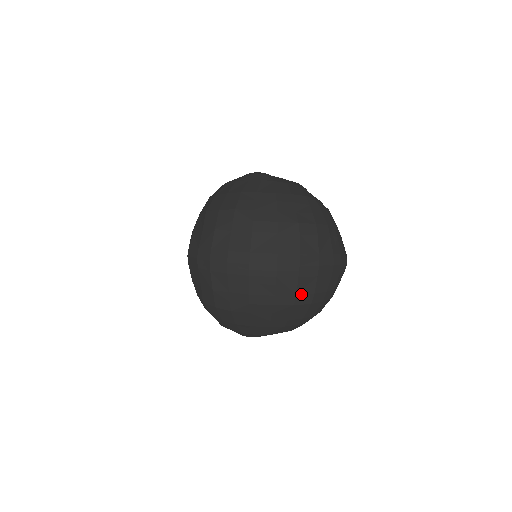
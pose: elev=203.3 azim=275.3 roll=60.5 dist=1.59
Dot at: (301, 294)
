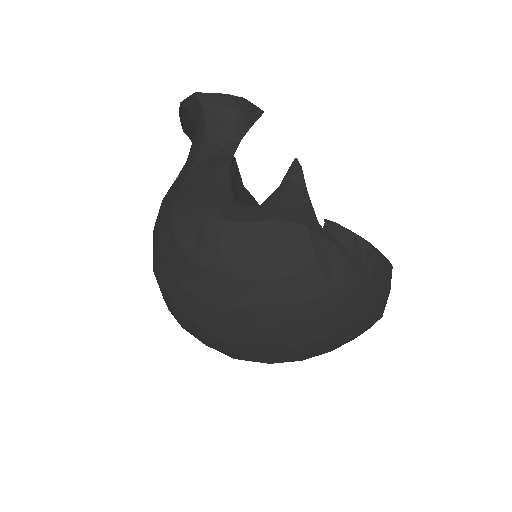
Dot at: occluded
